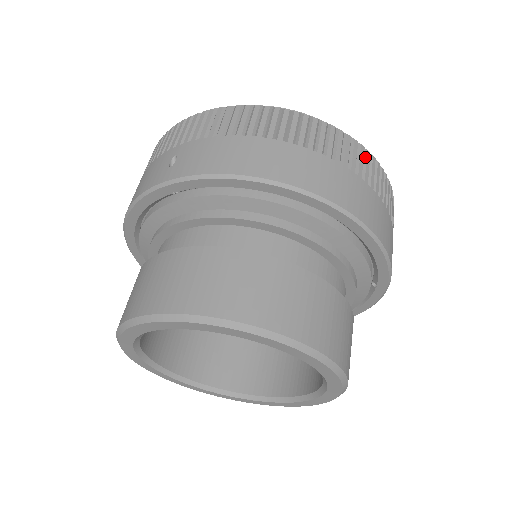
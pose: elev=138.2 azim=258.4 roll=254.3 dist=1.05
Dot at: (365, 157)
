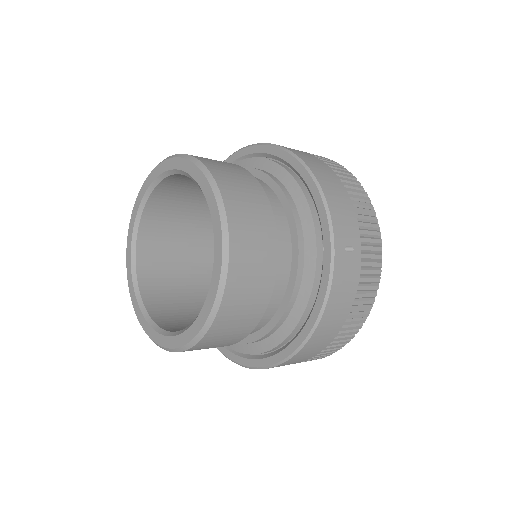
Dot at: (344, 171)
